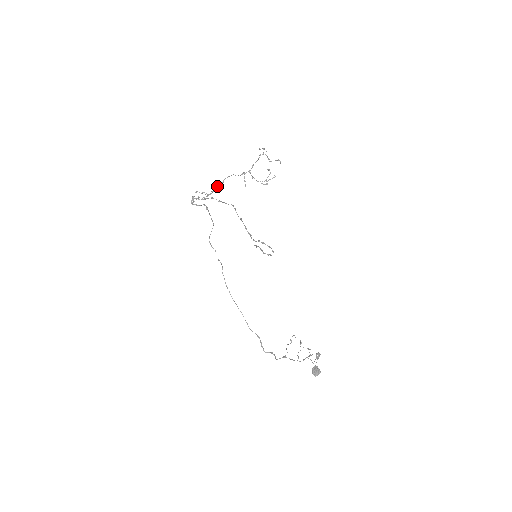
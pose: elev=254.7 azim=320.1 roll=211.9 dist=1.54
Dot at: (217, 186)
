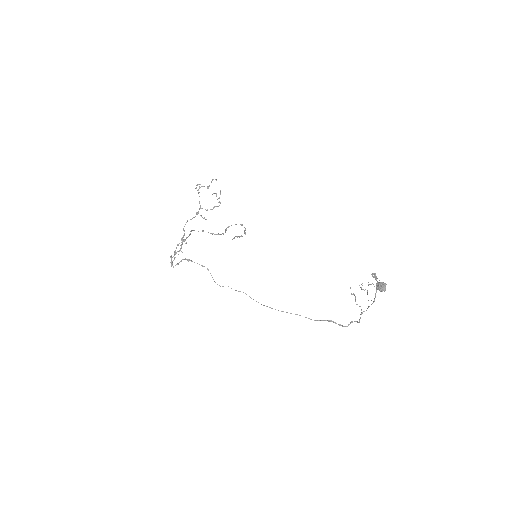
Dot at: (182, 238)
